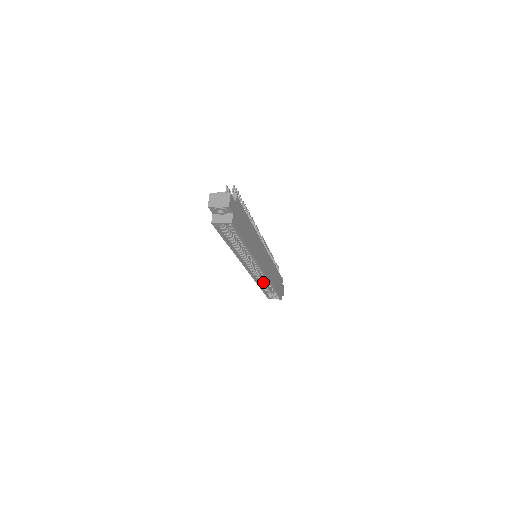
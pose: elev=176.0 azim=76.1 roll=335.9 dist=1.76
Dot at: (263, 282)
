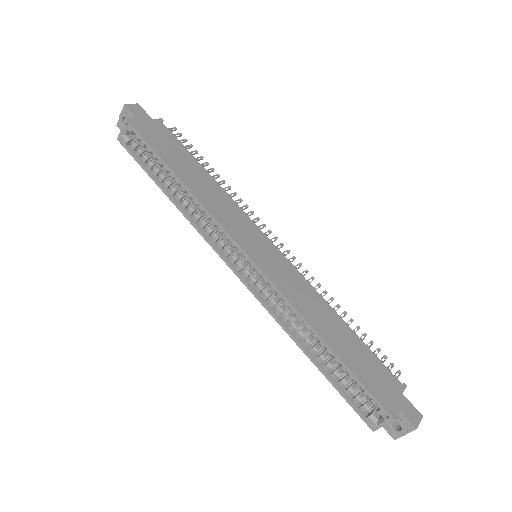
Dot at: (303, 334)
